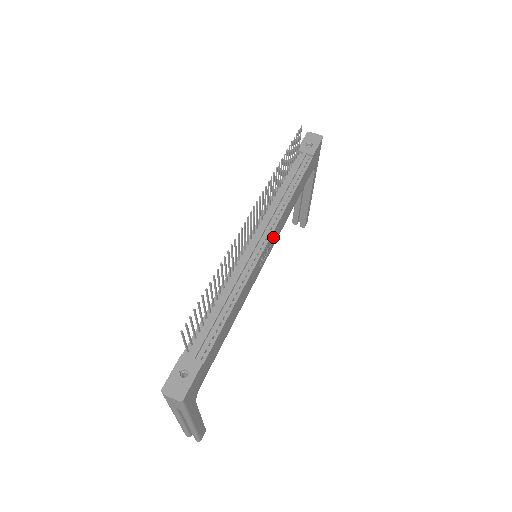
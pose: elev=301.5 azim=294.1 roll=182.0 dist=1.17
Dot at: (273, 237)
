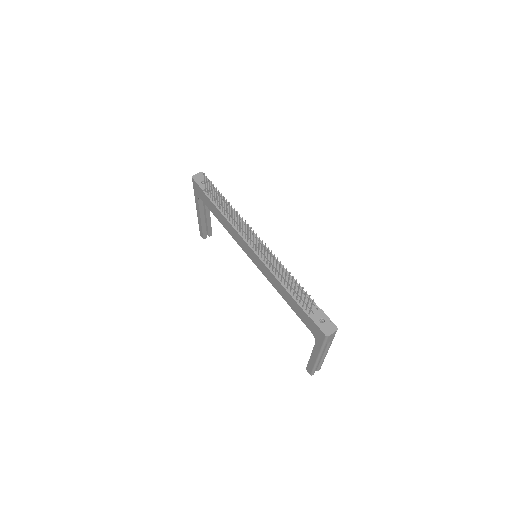
Dot at: occluded
